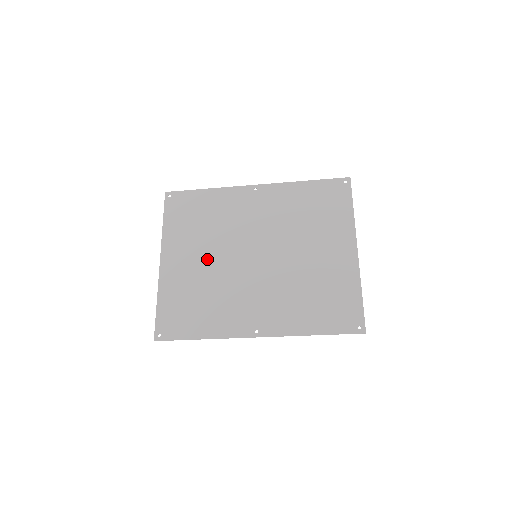
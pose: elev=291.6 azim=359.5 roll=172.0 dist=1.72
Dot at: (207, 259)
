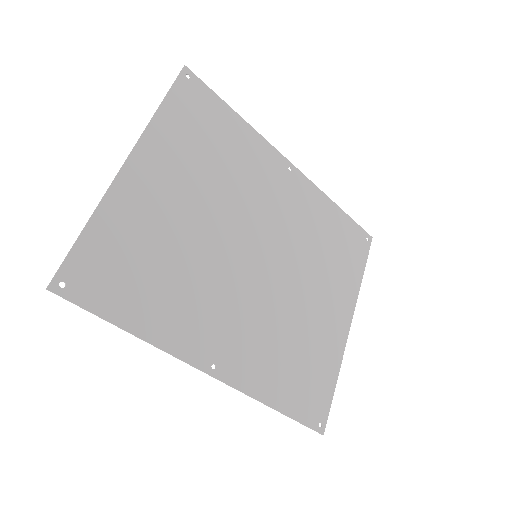
Dot at: (197, 212)
